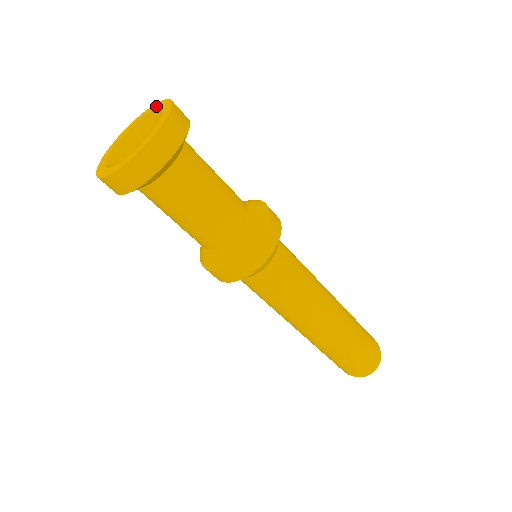
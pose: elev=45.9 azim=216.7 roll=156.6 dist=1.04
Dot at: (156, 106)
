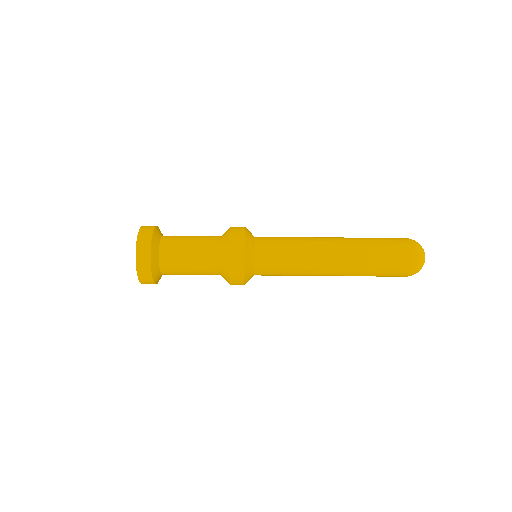
Dot at: occluded
